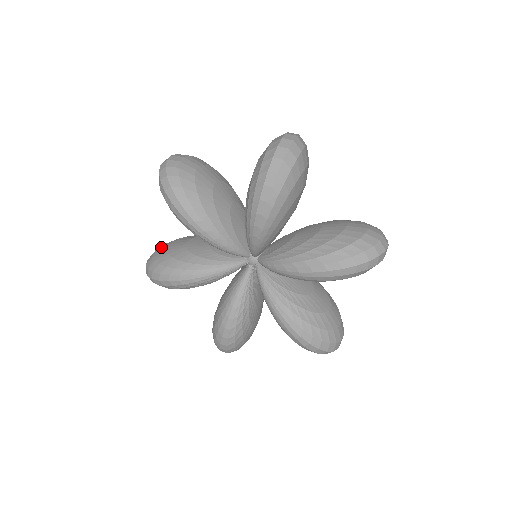
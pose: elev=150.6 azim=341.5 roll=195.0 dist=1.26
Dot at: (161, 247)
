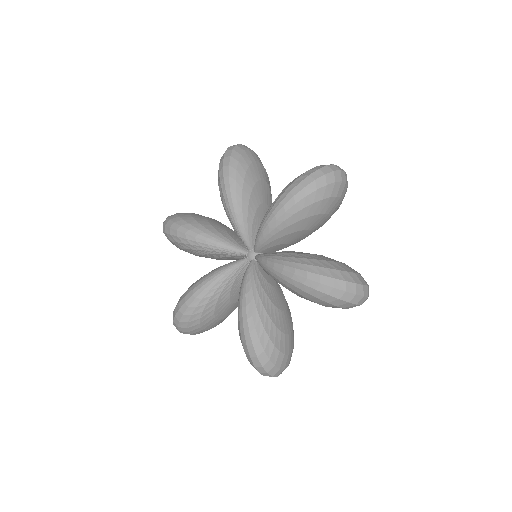
Dot at: occluded
